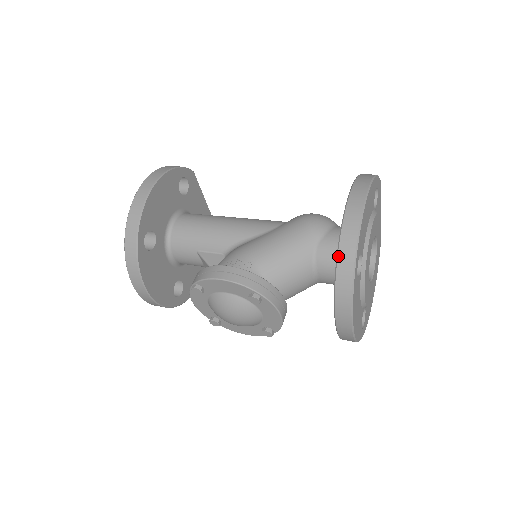
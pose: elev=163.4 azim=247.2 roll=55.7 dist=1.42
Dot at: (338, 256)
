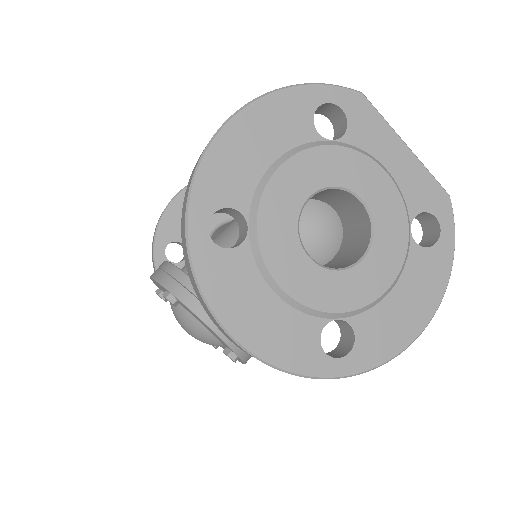
Dot at: occluded
